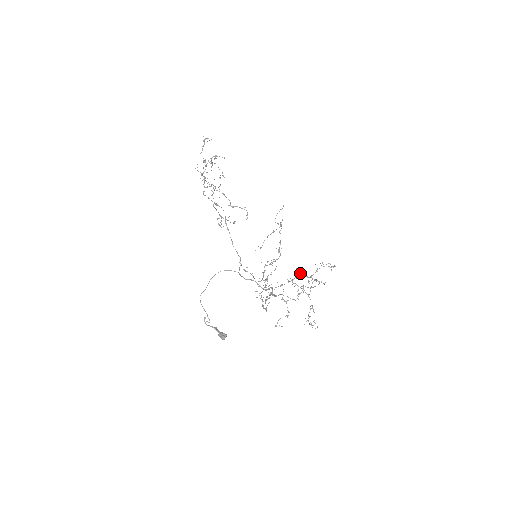
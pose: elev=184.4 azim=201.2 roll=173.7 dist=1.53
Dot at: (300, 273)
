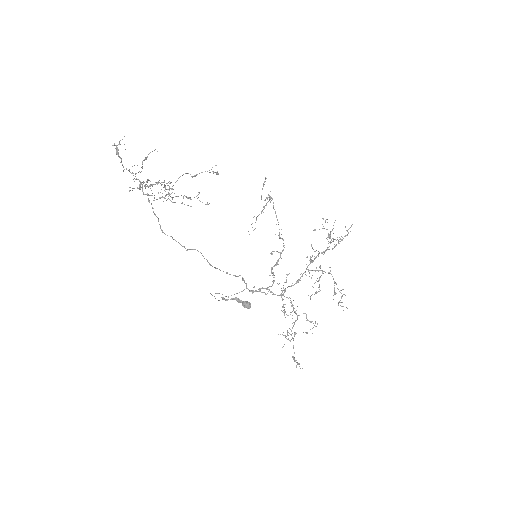
Dot at: occluded
